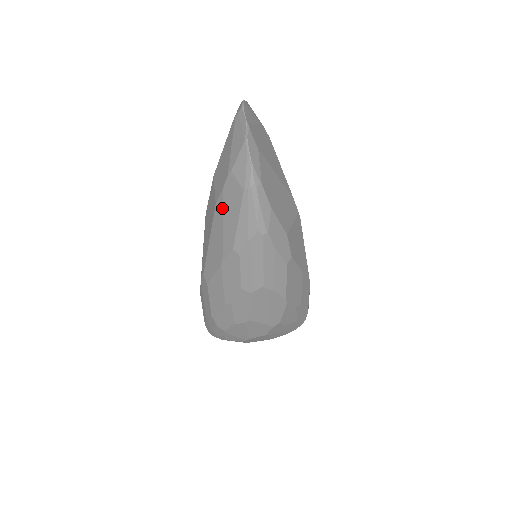
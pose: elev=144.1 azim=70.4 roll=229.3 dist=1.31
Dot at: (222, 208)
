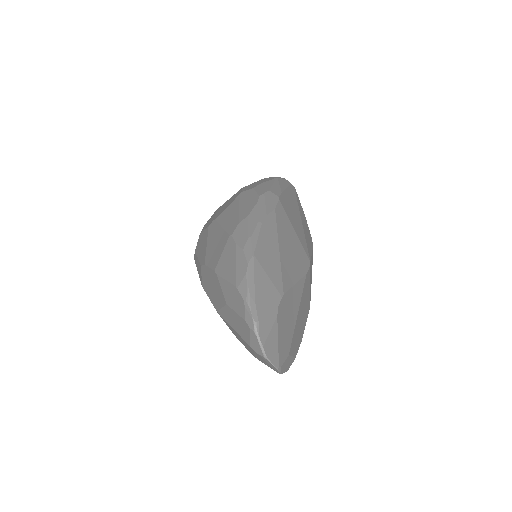
Dot at: occluded
